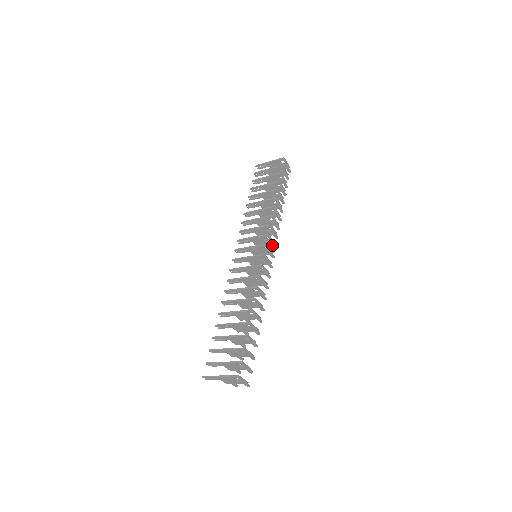
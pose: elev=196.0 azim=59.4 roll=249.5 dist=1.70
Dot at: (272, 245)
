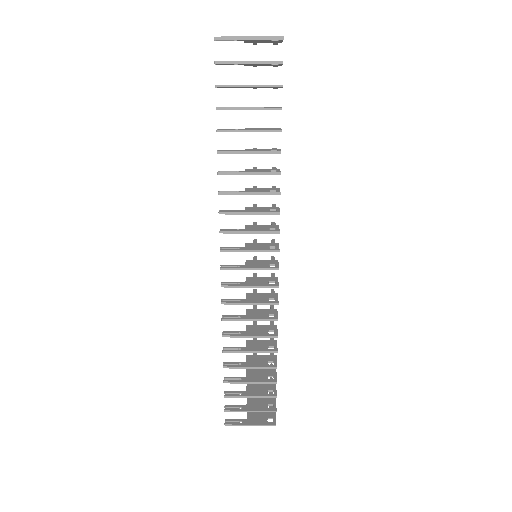
Dot at: occluded
